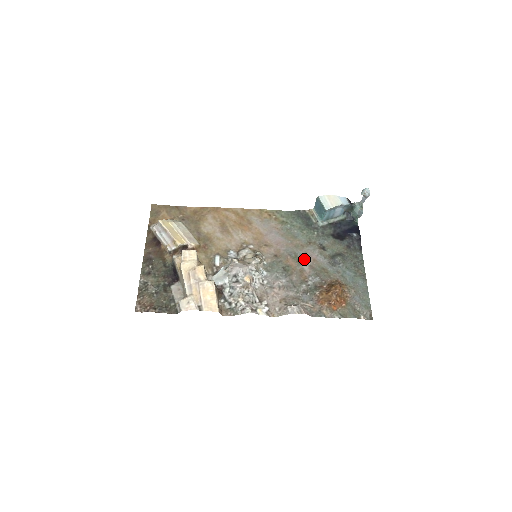
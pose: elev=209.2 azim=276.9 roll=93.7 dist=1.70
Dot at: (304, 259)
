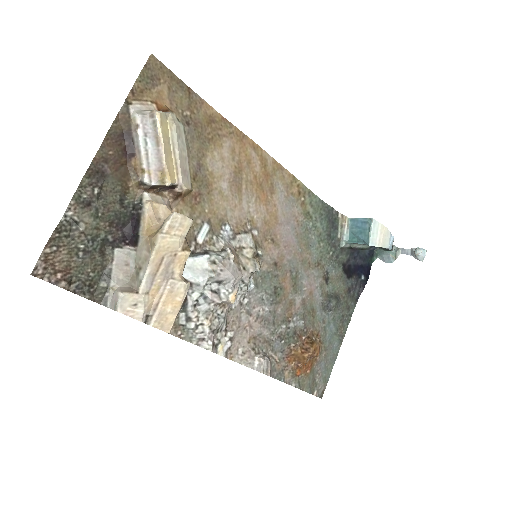
Dot at: (302, 286)
